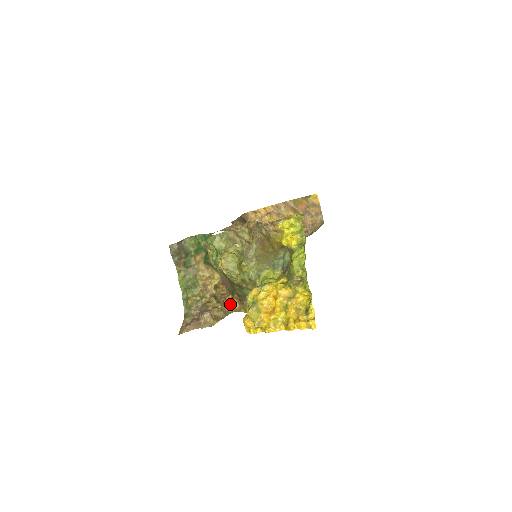
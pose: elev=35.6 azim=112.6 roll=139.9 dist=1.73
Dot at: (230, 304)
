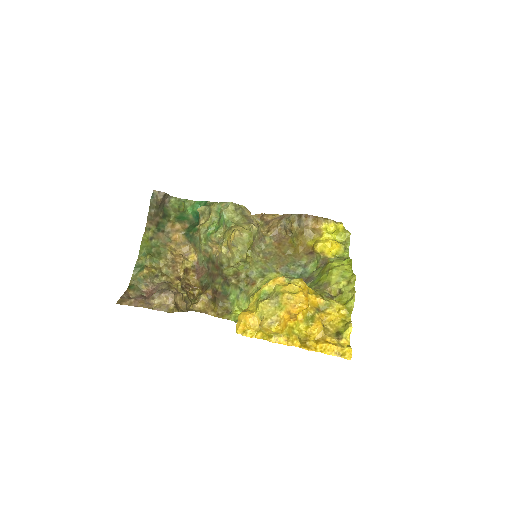
Dot at: (194, 300)
